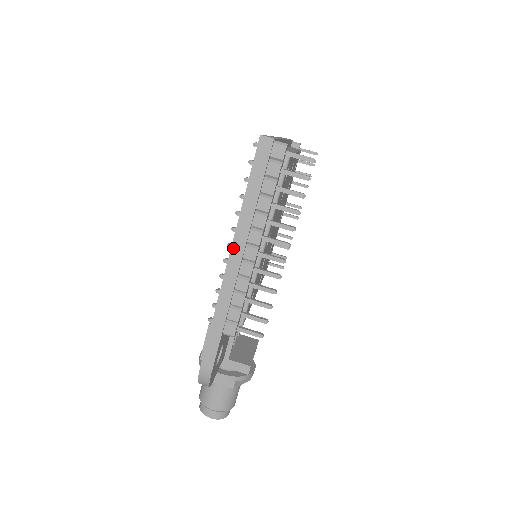
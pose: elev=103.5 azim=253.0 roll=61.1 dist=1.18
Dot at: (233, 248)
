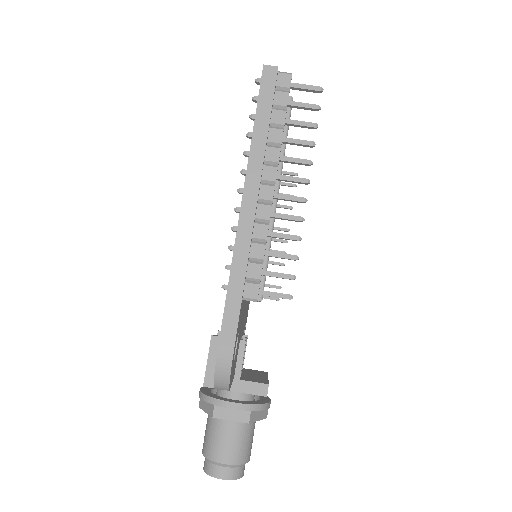
Dot at: (246, 187)
